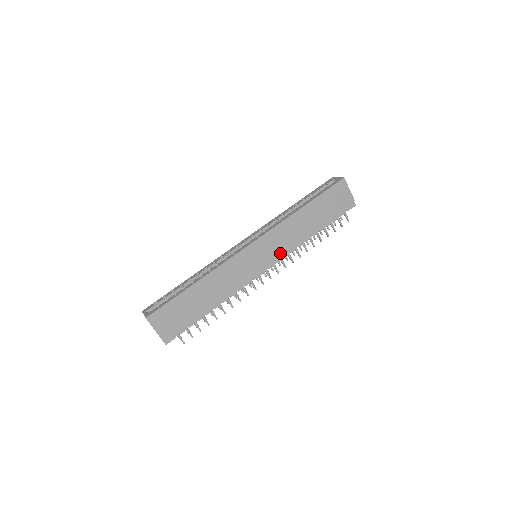
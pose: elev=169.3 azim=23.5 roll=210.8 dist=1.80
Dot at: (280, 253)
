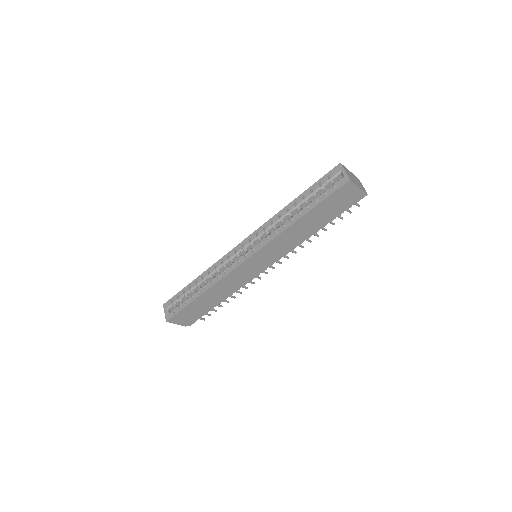
Dot at: (279, 256)
